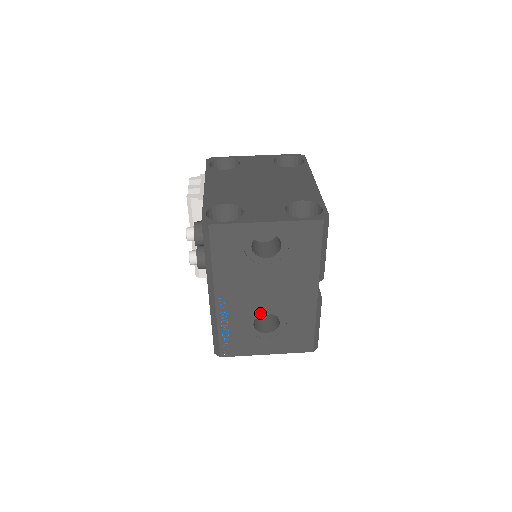
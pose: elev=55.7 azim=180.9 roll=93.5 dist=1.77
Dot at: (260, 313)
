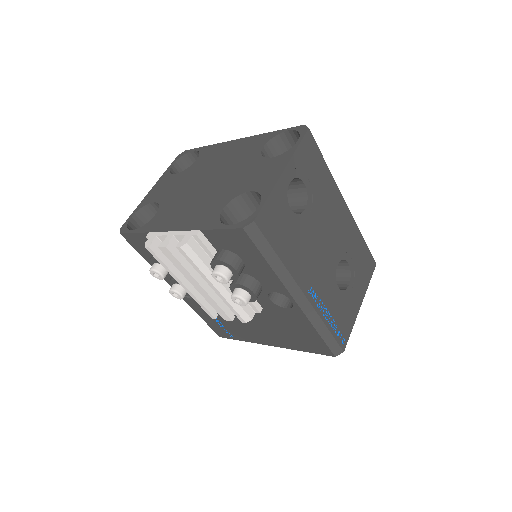
Dot at: (335, 271)
